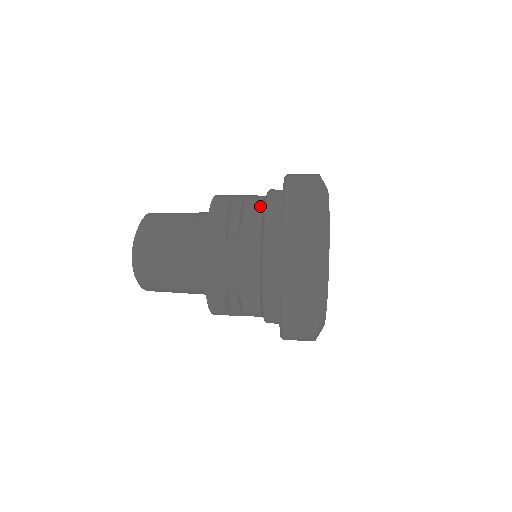
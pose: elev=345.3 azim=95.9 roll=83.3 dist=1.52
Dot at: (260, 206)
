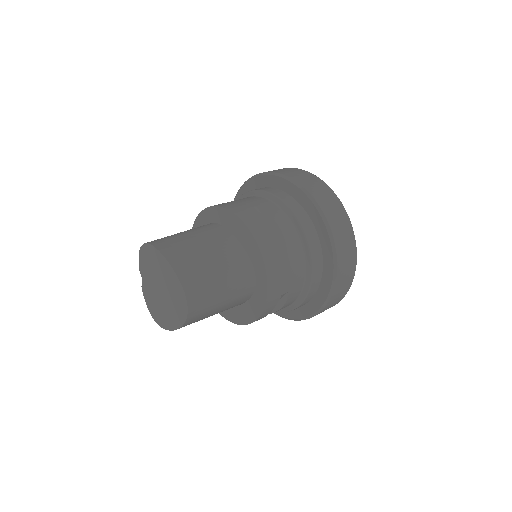
Dot at: (282, 212)
